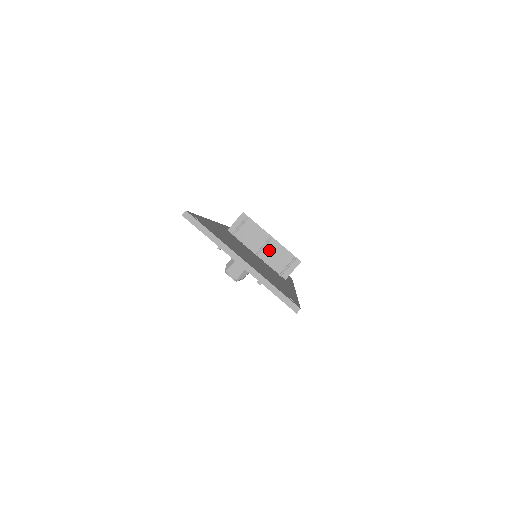
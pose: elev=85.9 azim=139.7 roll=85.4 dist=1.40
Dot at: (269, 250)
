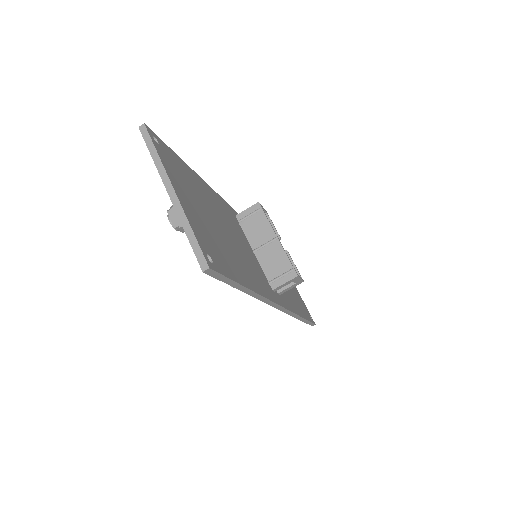
Dot at: (268, 251)
